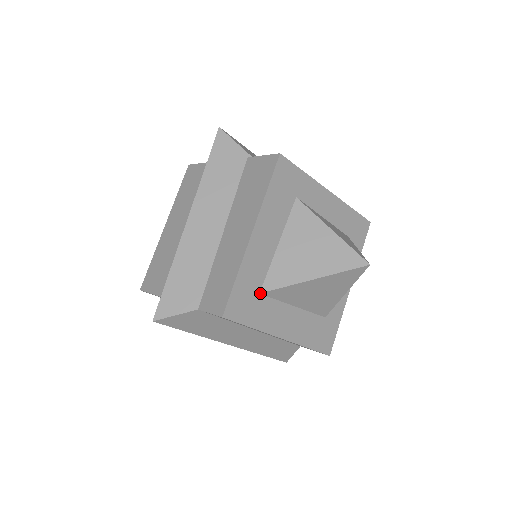
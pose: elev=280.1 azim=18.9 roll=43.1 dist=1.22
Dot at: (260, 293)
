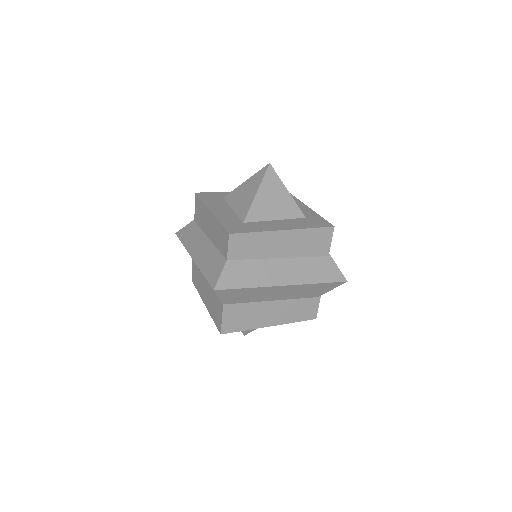
Dot at: (243, 223)
